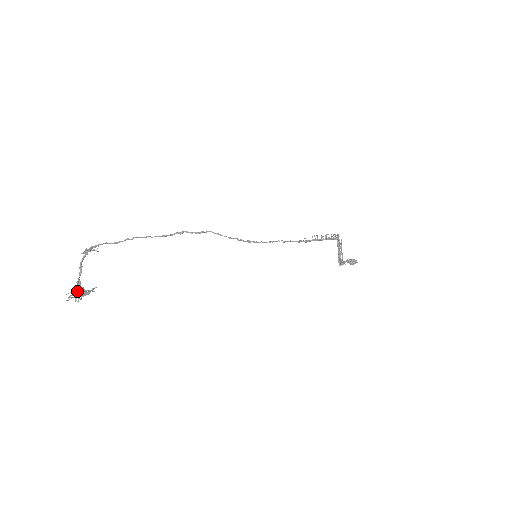
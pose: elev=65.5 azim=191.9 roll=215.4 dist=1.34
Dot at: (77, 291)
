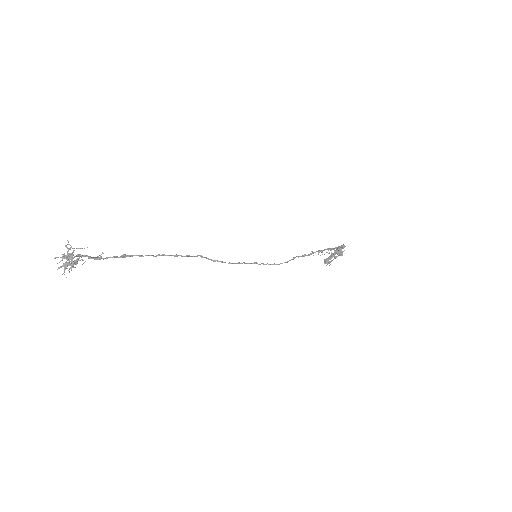
Dot at: (68, 259)
